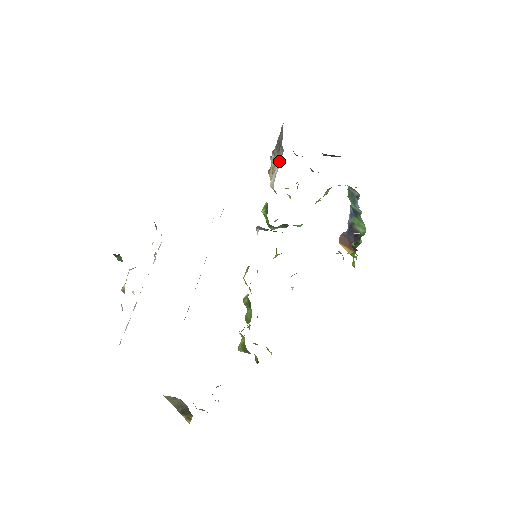
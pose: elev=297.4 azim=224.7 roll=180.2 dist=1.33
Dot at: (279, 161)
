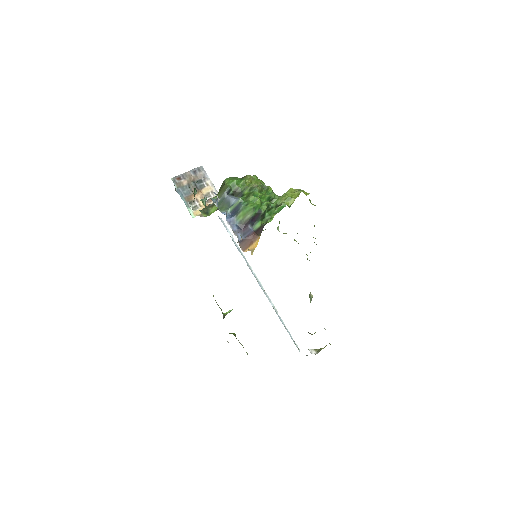
Dot at: (208, 178)
